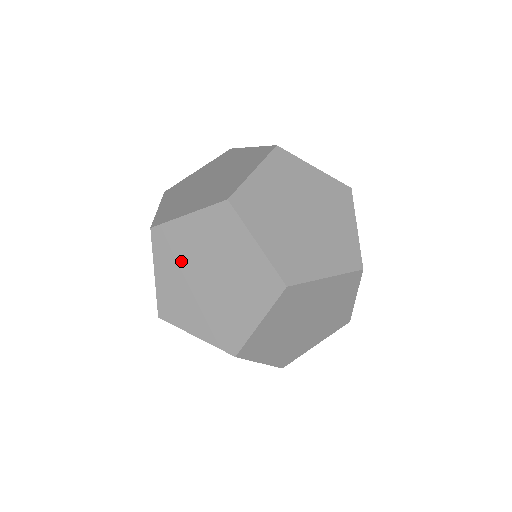
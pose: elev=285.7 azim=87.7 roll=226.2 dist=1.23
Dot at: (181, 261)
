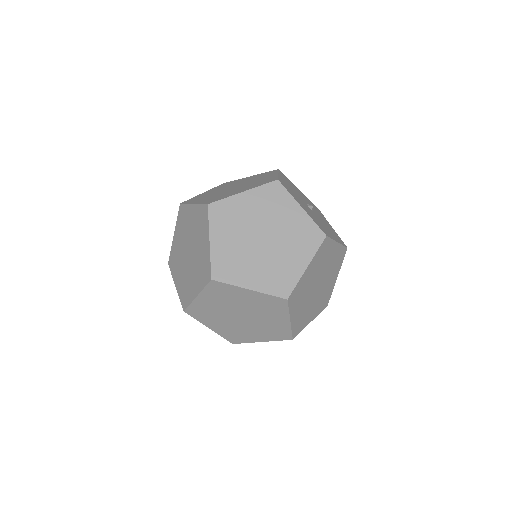
Dot at: (217, 317)
